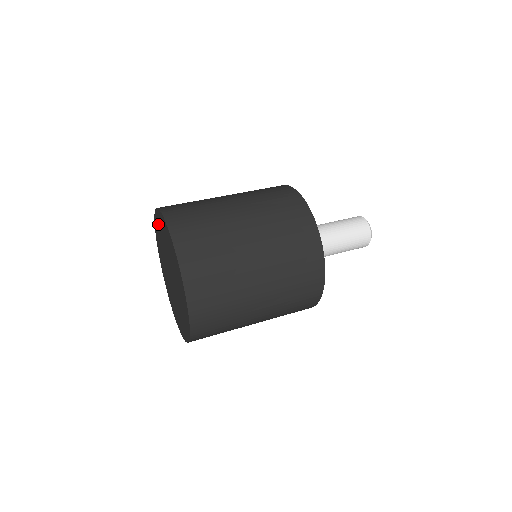
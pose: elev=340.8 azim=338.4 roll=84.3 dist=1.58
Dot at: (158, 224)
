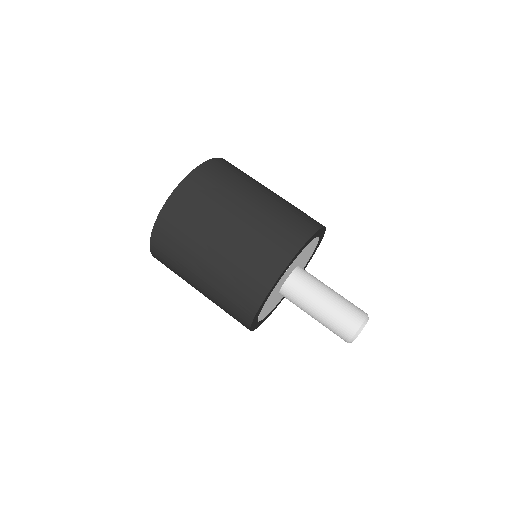
Dot at: occluded
